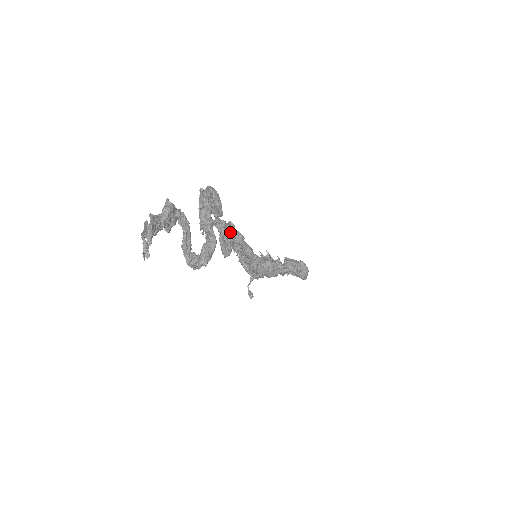
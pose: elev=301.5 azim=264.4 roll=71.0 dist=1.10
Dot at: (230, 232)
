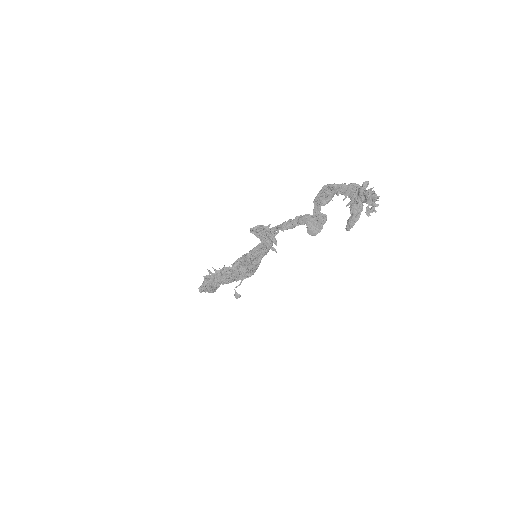
Dot at: (321, 216)
